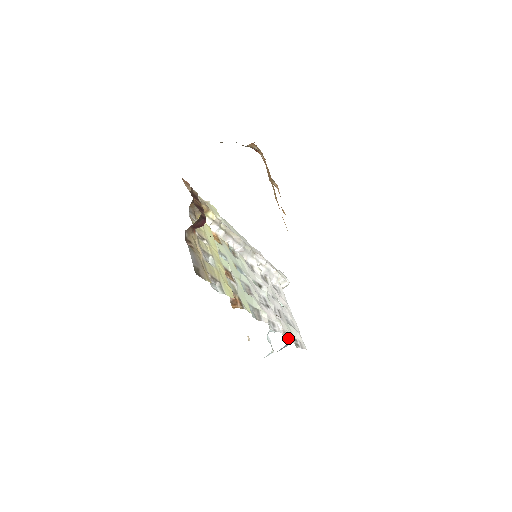
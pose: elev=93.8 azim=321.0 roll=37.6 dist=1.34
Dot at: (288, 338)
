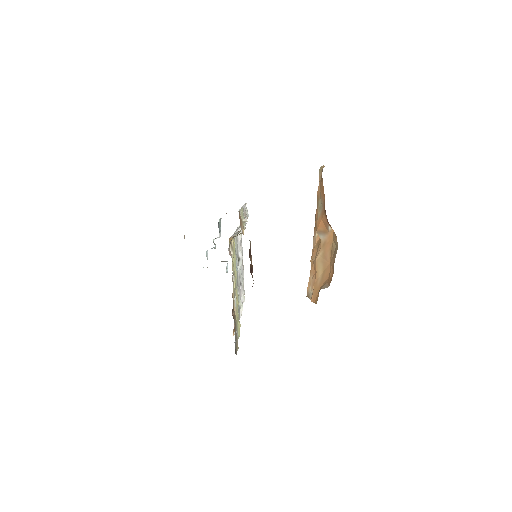
Dot at: occluded
